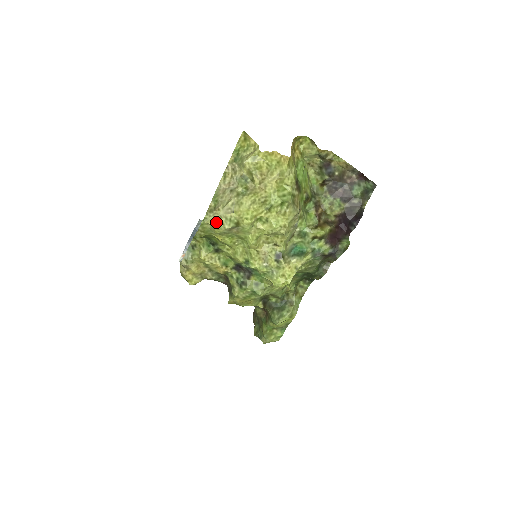
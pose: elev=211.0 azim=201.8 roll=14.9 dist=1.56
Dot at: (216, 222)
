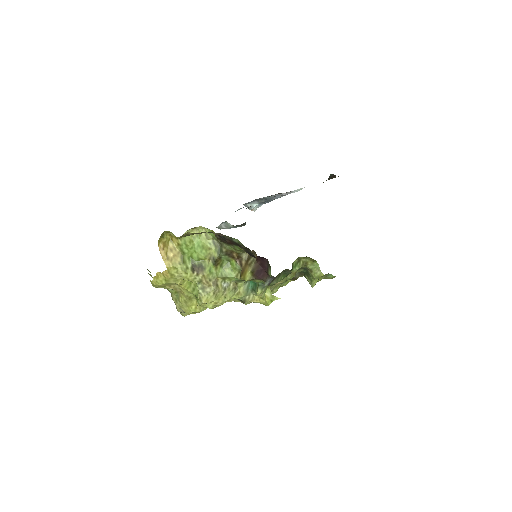
Dot at: (187, 314)
